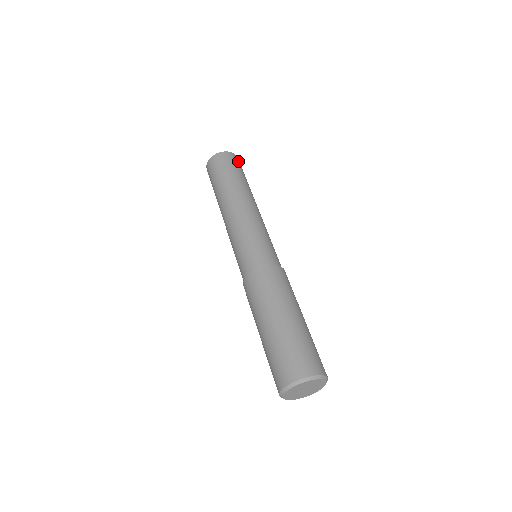
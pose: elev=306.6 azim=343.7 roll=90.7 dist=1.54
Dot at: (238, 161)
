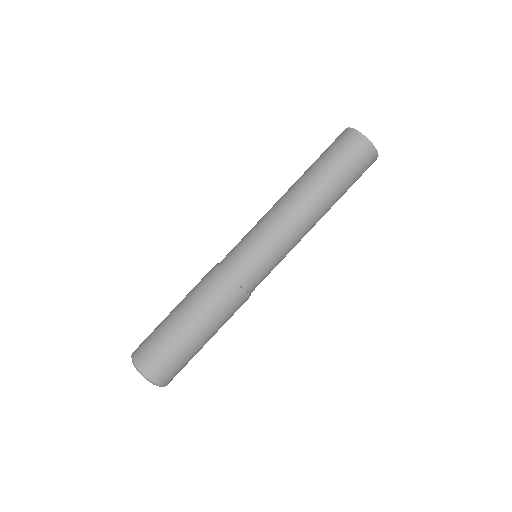
Dot at: occluded
